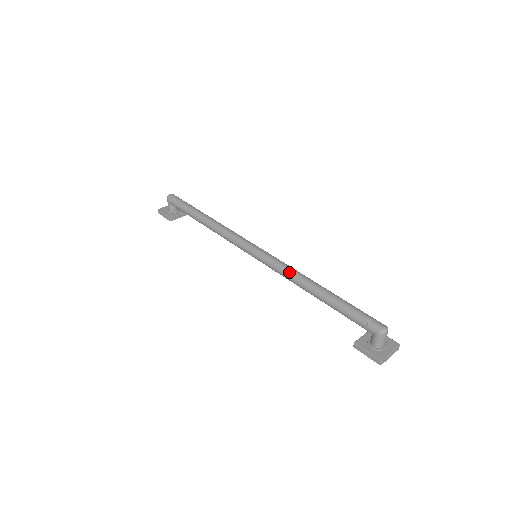
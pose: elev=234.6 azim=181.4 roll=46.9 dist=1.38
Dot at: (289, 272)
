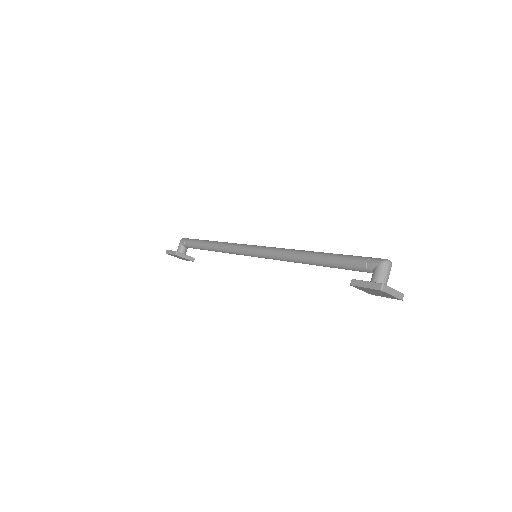
Dot at: (289, 249)
